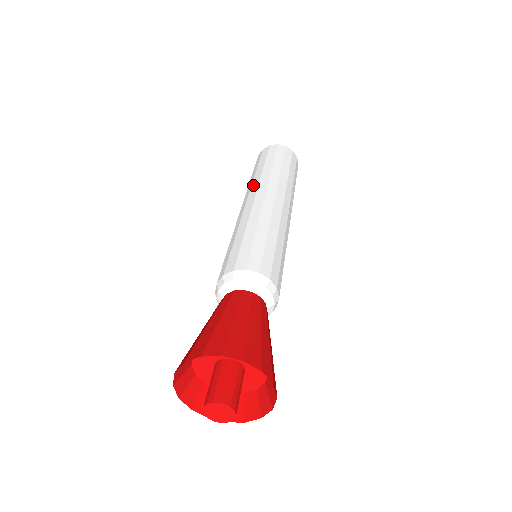
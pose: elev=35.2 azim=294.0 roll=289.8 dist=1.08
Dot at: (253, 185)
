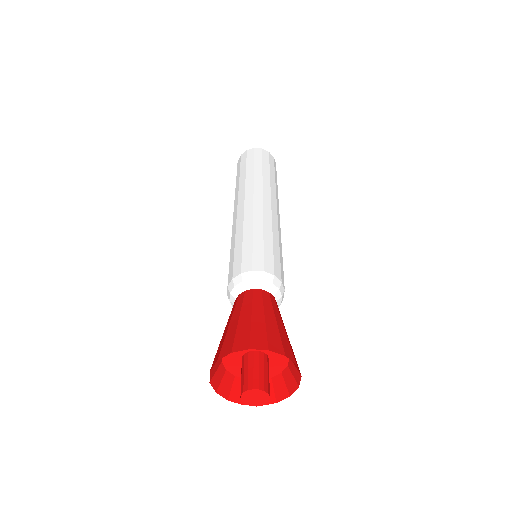
Dot at: (247, 187)
